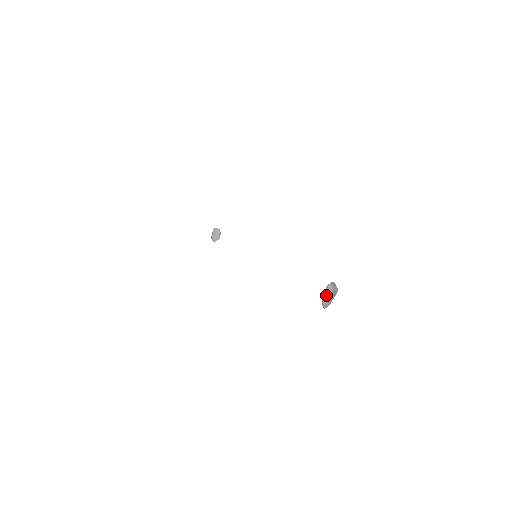
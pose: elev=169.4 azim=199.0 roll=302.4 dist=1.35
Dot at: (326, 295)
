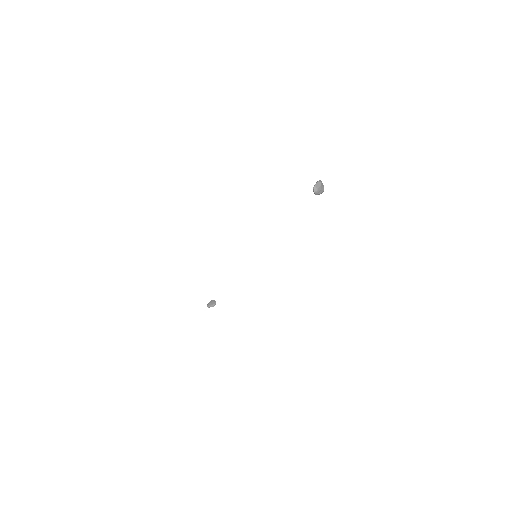
Dot at: (317, 182)
